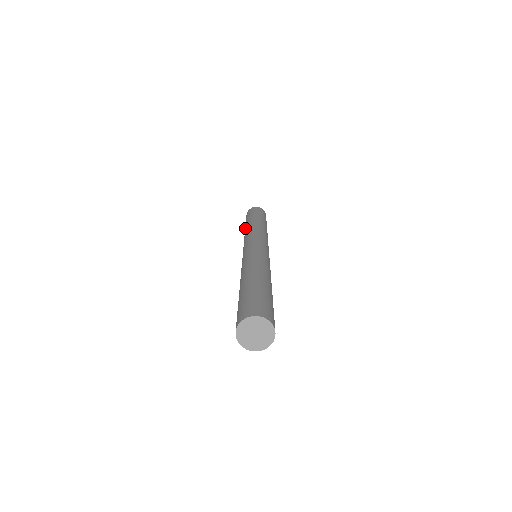
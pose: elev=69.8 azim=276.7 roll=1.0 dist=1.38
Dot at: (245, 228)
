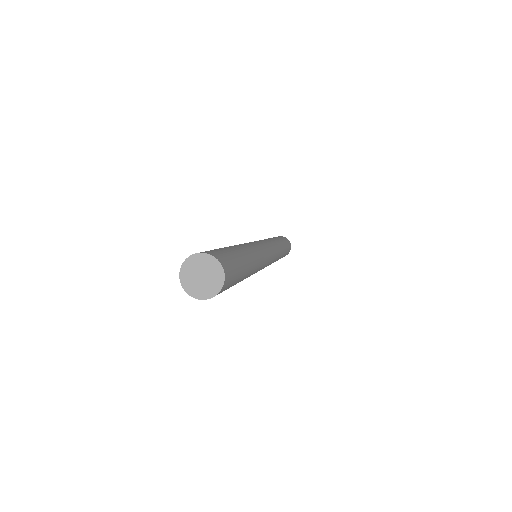
Dot at: occluded
